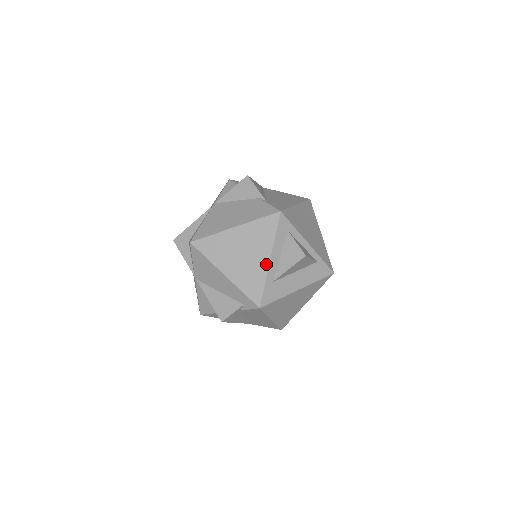
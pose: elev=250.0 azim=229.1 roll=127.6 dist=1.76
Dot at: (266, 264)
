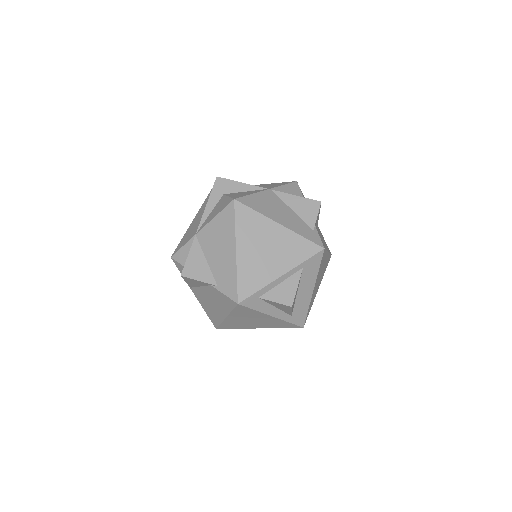
Dot at: (274, 319)
